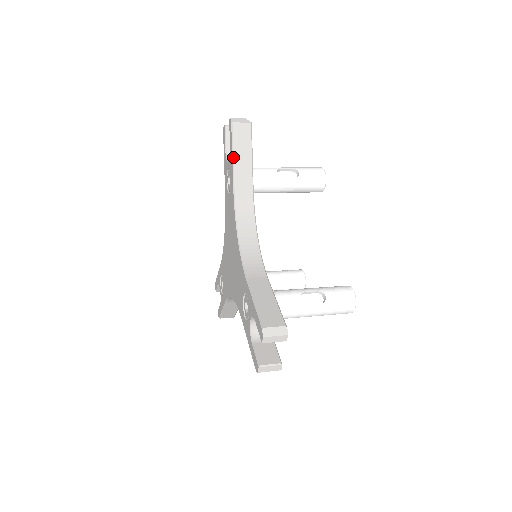
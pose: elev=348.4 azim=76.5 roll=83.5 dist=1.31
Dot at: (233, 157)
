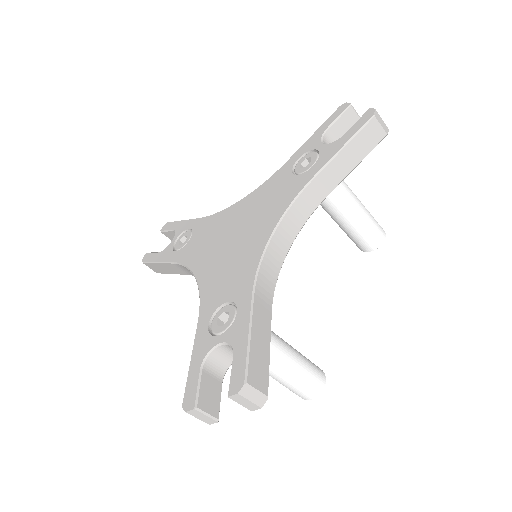
Dot at: (185, 220)
